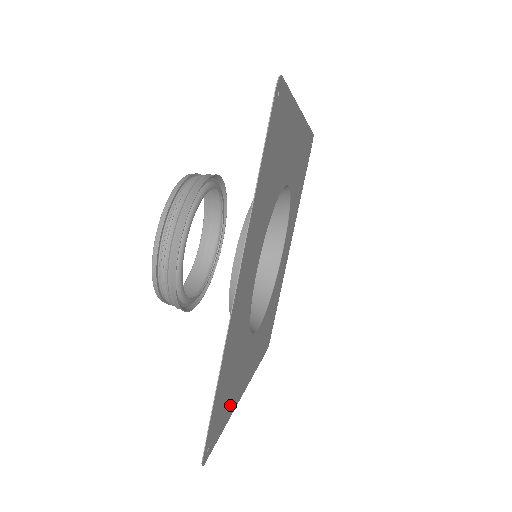
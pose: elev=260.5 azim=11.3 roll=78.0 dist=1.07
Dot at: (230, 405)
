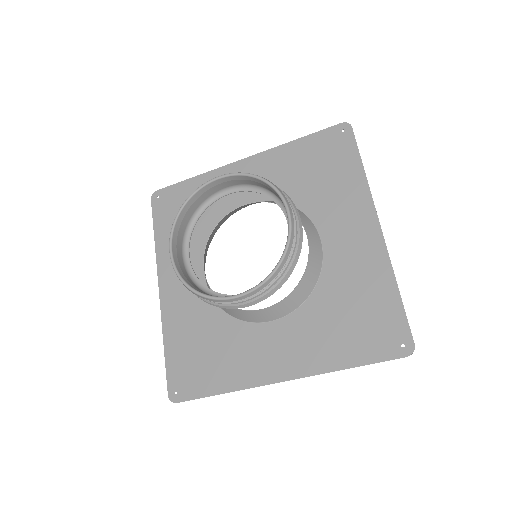
Dot at: (176, 340)
